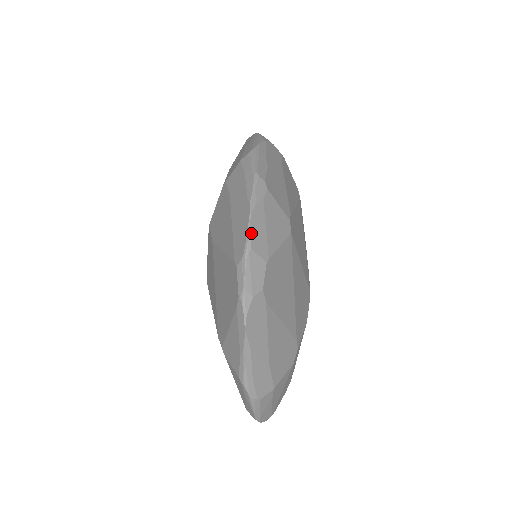
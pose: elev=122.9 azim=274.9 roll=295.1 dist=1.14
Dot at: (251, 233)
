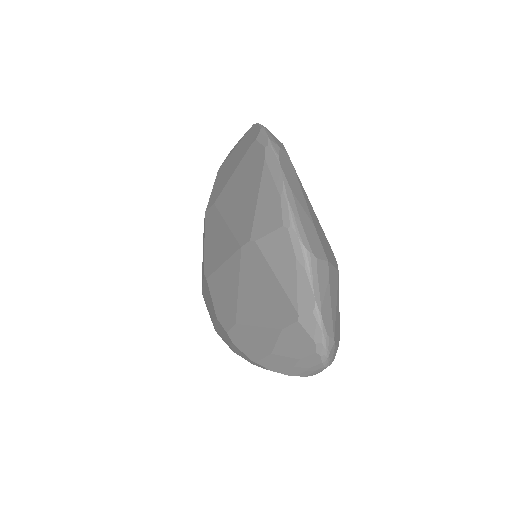
Dot at: occluded
